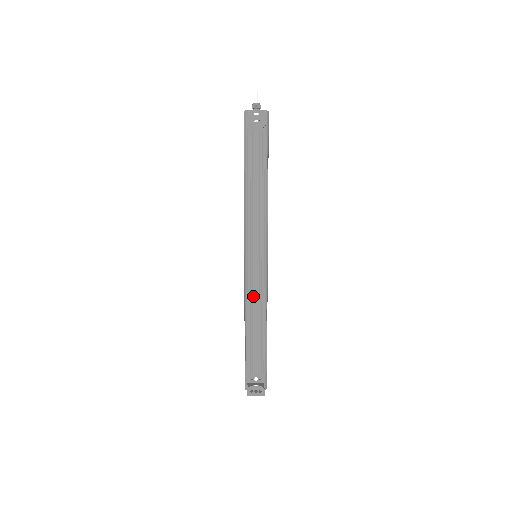
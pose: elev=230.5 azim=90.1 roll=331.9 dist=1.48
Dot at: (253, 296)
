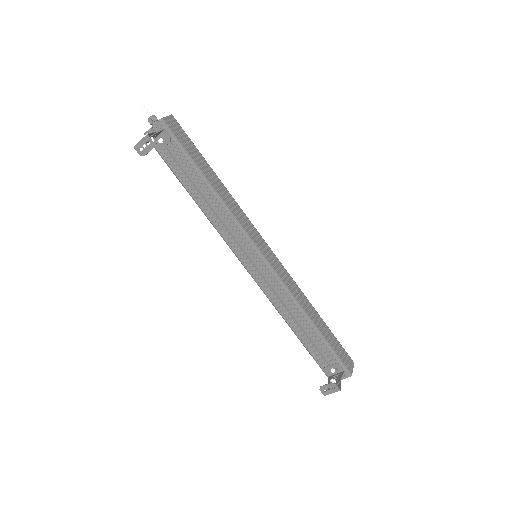
Dot at: (275, 297)
